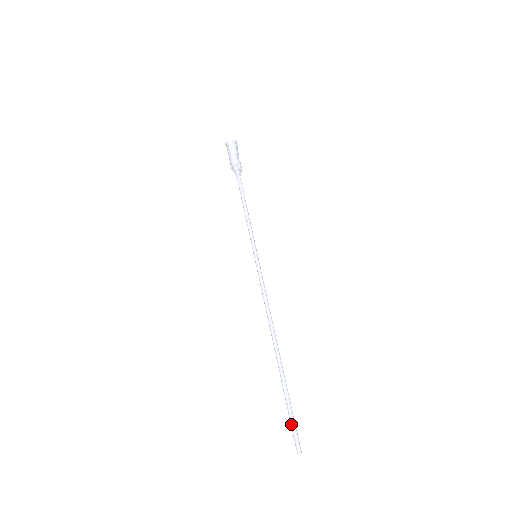
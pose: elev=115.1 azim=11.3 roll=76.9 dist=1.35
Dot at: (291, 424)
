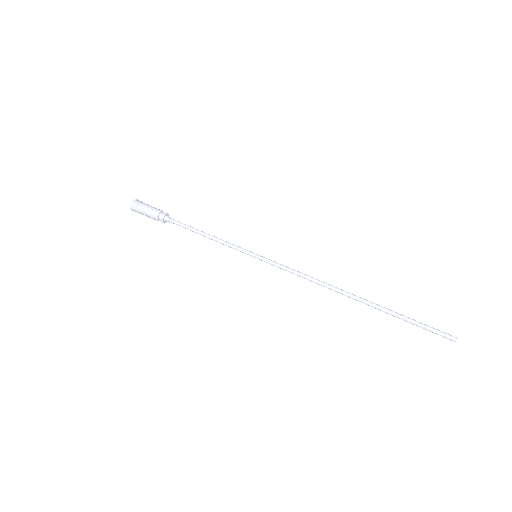
Dot at: (428, 327)
